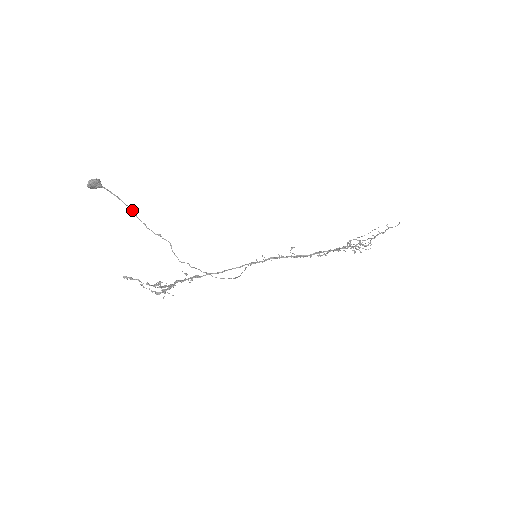
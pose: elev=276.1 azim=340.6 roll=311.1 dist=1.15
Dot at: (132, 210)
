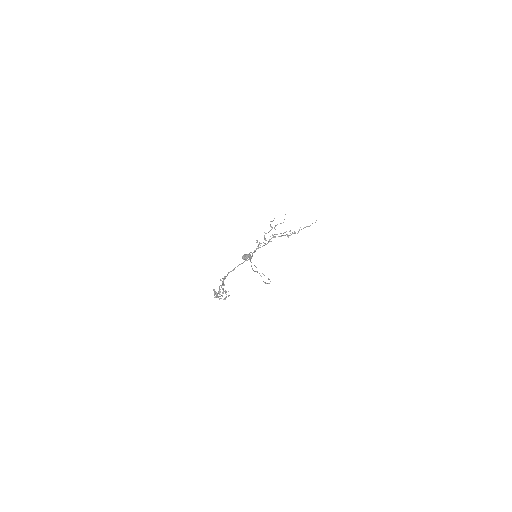
Dot at: occluded
